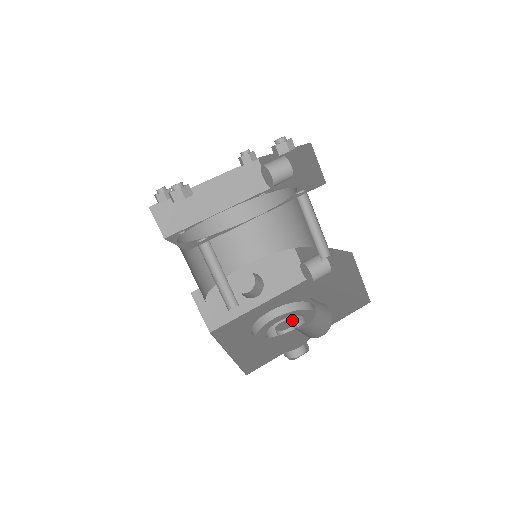
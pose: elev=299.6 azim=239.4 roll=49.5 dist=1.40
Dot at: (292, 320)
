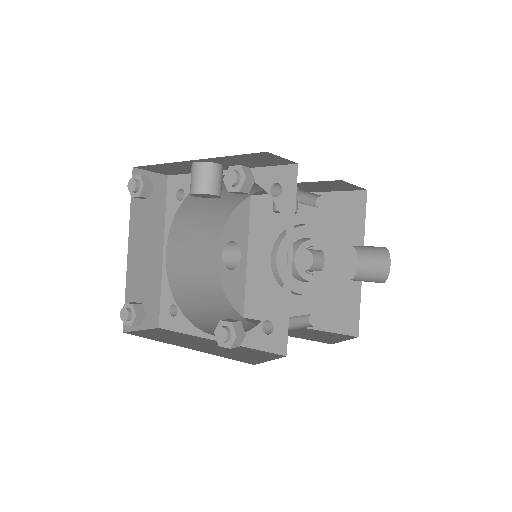
Dot at: (303, 250)
